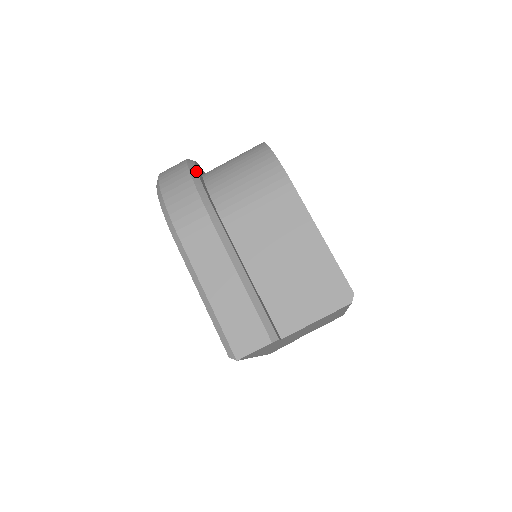
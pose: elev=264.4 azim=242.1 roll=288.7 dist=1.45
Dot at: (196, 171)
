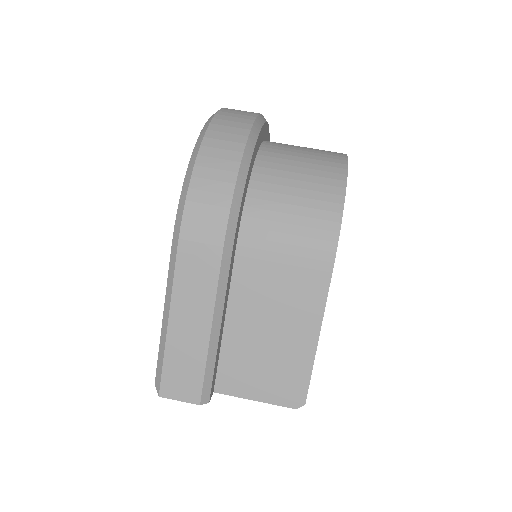
Dot at: (248, 168)
